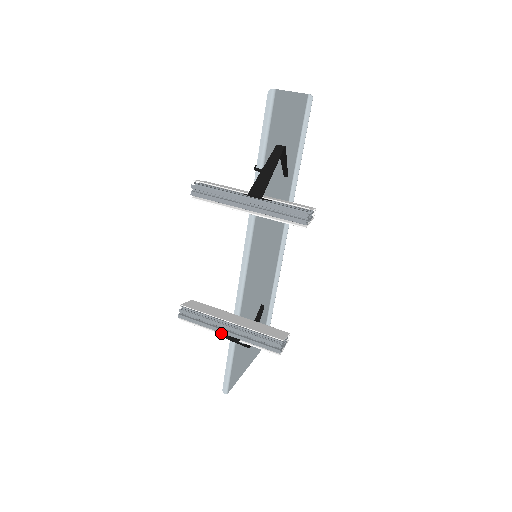
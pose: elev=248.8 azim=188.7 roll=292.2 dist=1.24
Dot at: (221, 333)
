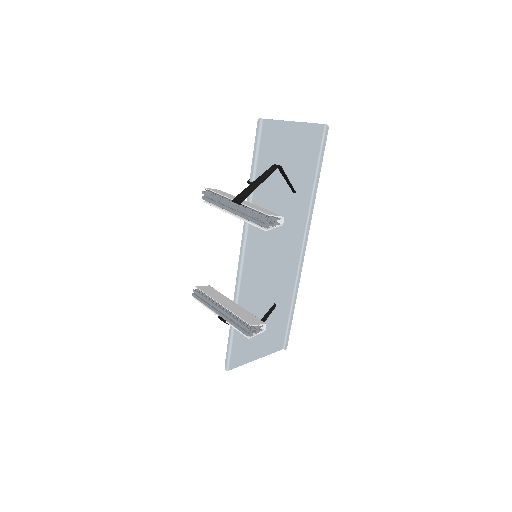
Dot at: (216, 313)
